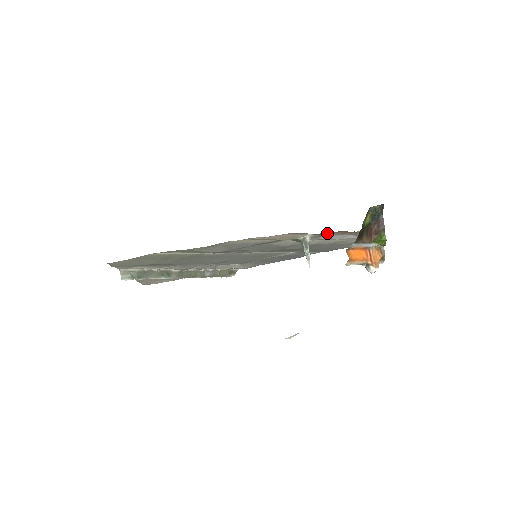
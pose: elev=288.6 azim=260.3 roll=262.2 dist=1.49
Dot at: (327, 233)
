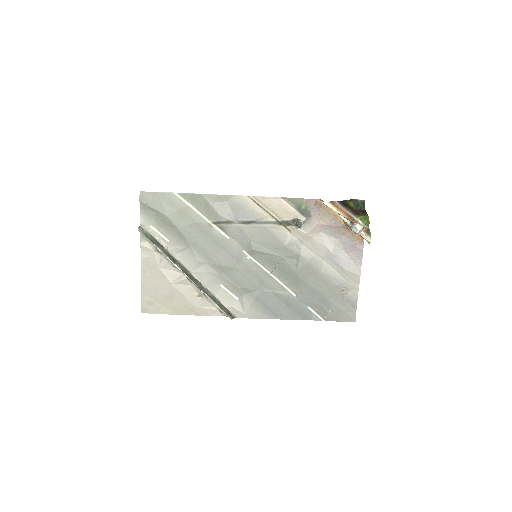
Dot at: (317, 210)
